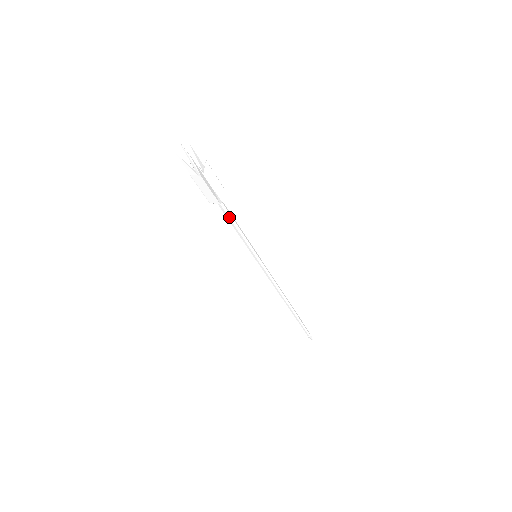
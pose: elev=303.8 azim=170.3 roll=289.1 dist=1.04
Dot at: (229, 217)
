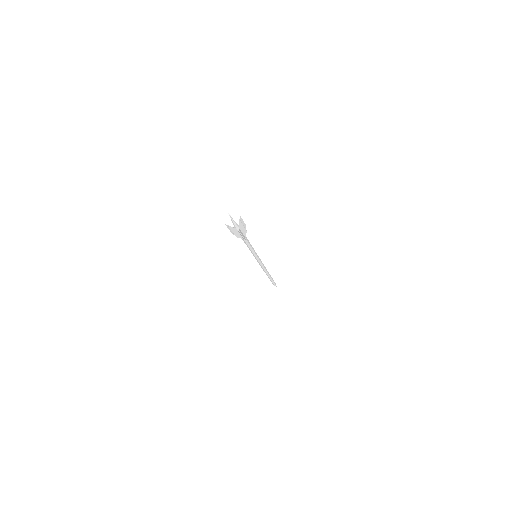
Dot at: (248, 242)
